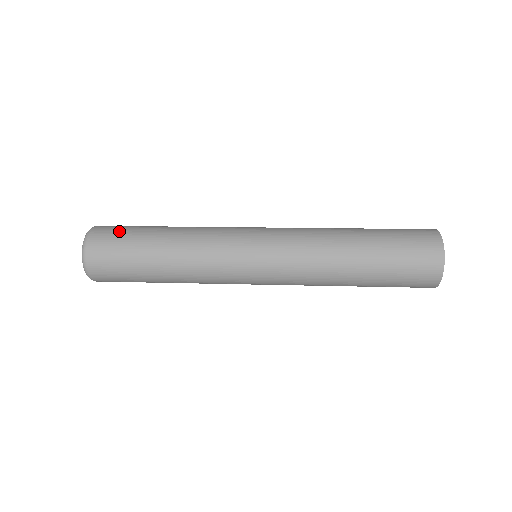
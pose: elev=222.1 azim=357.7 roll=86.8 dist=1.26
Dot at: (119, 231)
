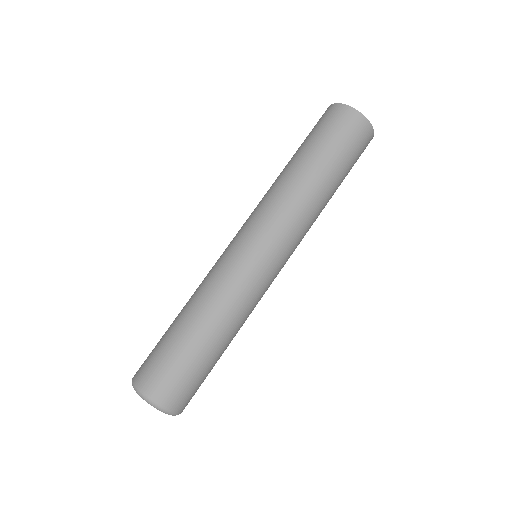
Dot at: (169, 370)
